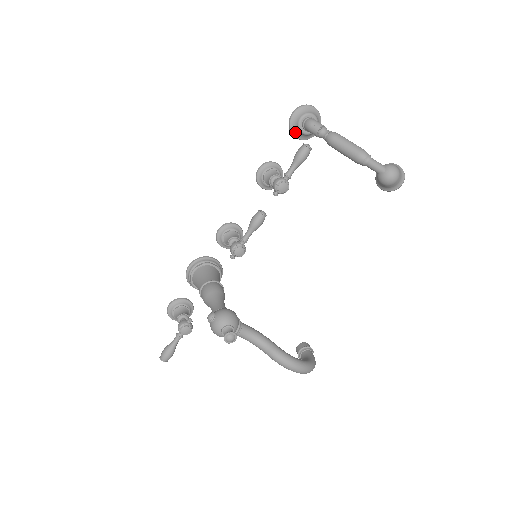
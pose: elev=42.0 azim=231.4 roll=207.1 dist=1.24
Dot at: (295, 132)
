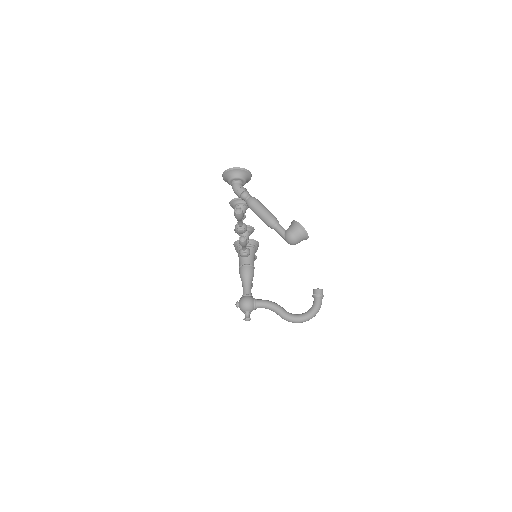
Dot at: occluded
